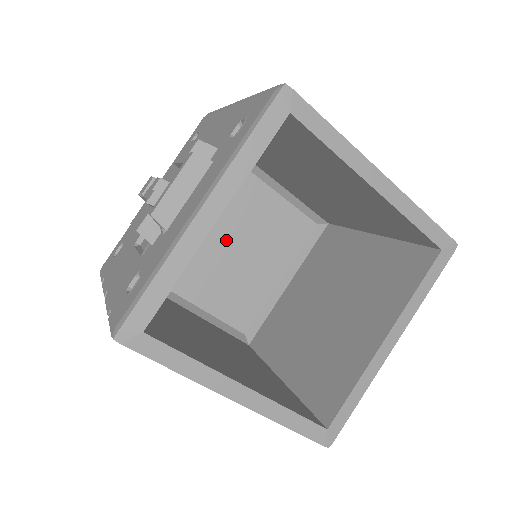
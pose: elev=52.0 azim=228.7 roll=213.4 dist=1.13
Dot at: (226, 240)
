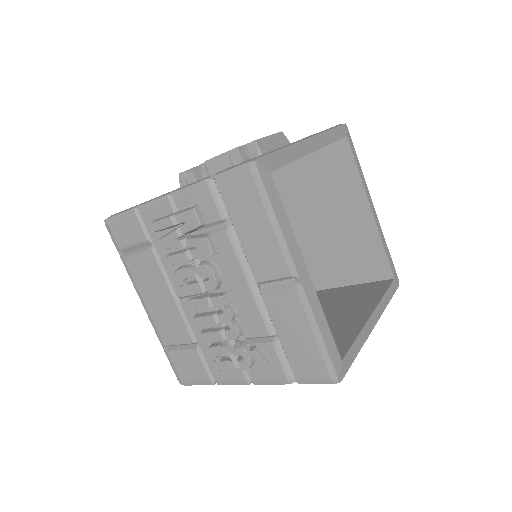
Dot at: occluded
